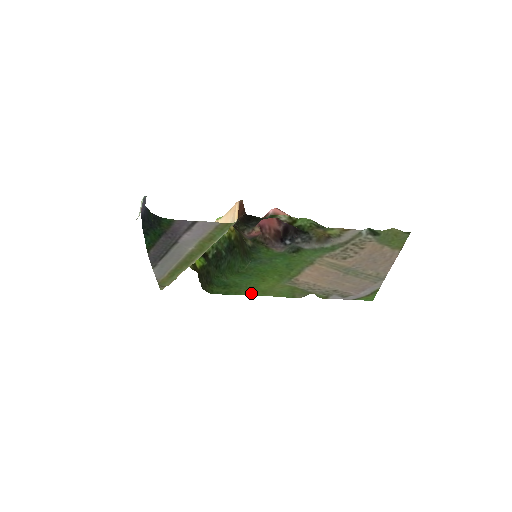
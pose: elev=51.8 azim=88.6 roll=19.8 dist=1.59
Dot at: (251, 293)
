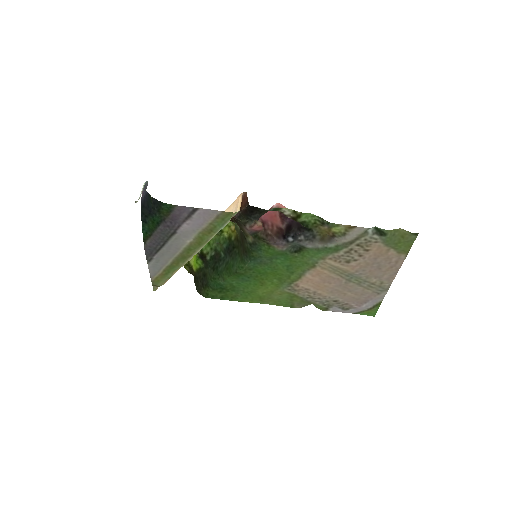
Dot at: (248, 299)
